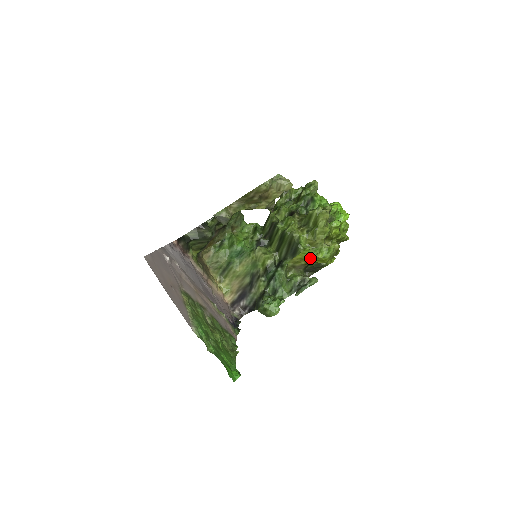
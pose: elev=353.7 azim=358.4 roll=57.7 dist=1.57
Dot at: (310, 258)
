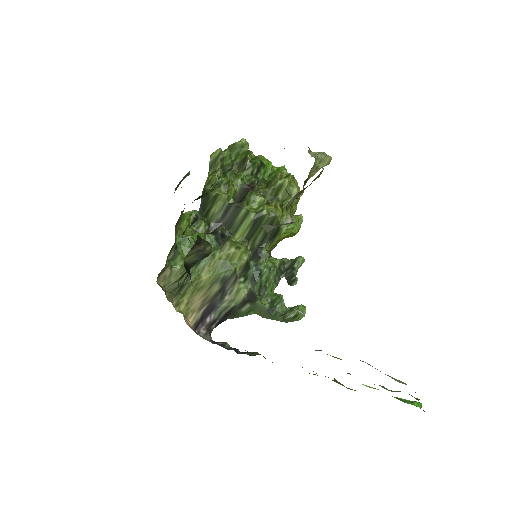
Dot at: (286, 236)
